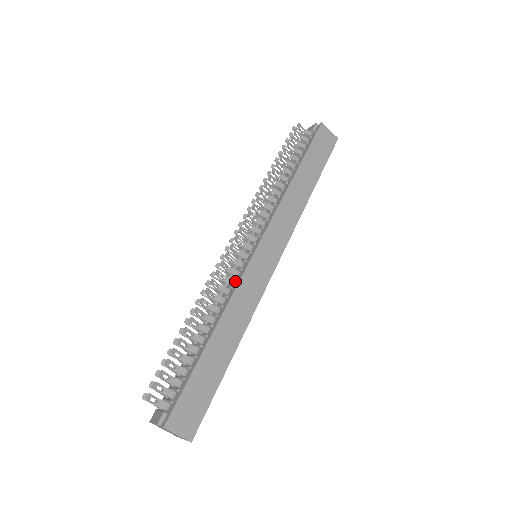
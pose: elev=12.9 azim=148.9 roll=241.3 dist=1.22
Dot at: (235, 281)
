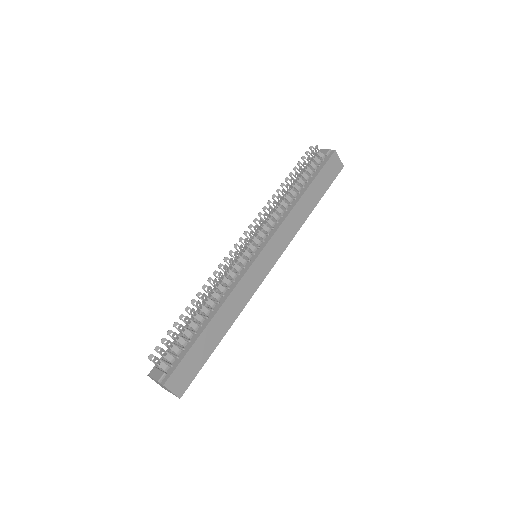
Dot at: (237, 276)
